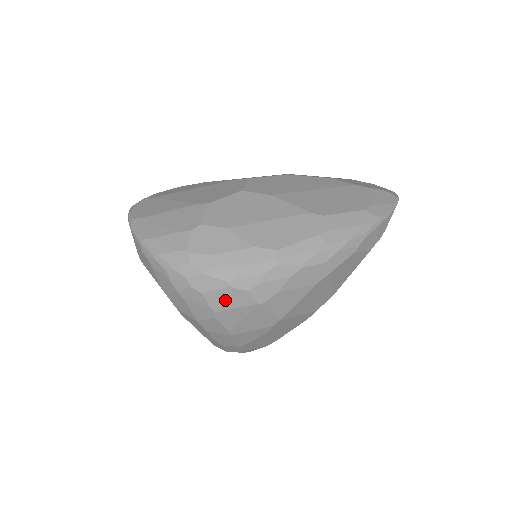
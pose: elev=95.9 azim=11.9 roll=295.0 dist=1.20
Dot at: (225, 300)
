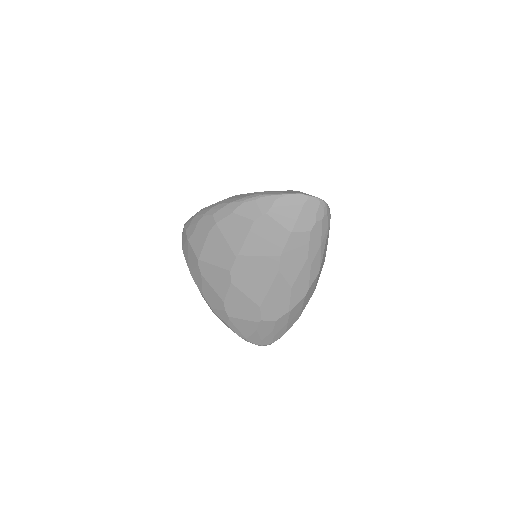
Dot at: (183, 239)
